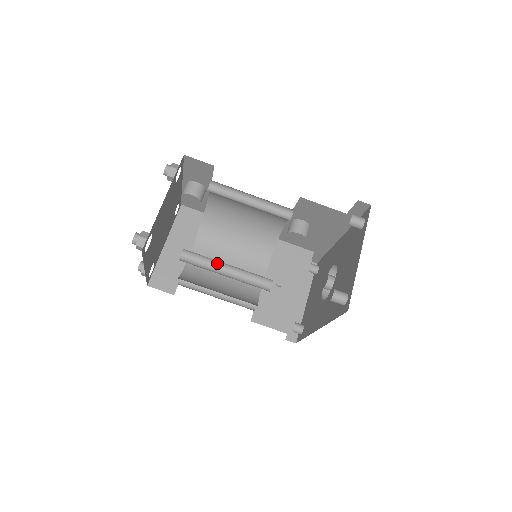
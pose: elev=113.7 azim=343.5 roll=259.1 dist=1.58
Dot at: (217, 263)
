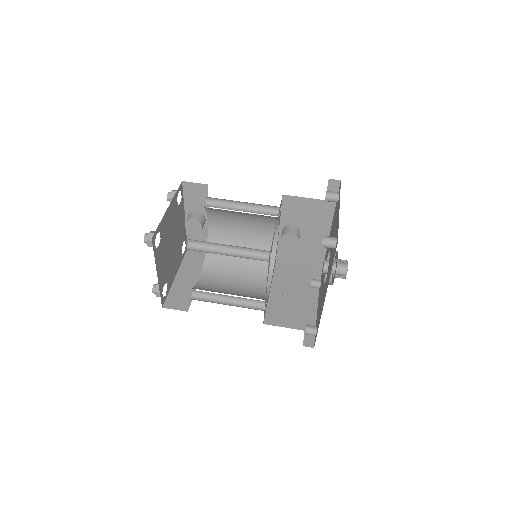
Dot at: (219, 248)
